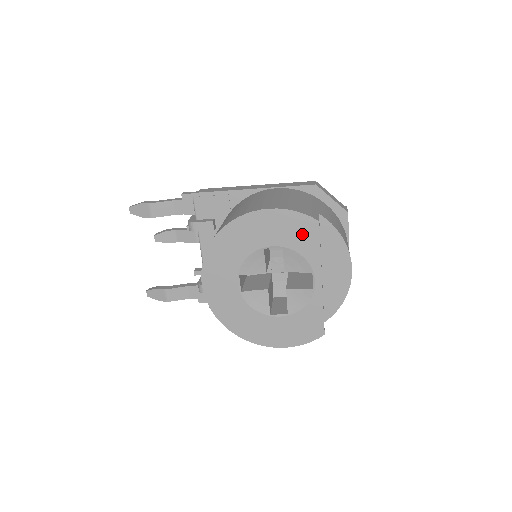
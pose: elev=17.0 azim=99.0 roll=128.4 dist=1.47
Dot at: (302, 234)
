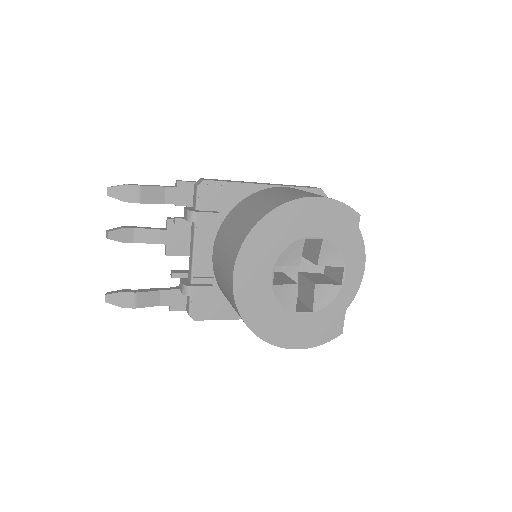
Dot at: (343, 227)
